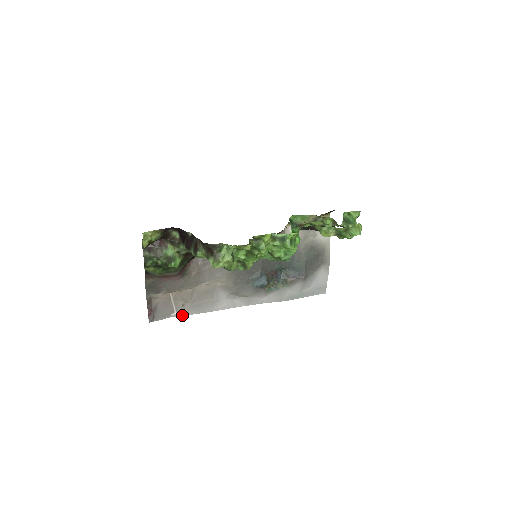
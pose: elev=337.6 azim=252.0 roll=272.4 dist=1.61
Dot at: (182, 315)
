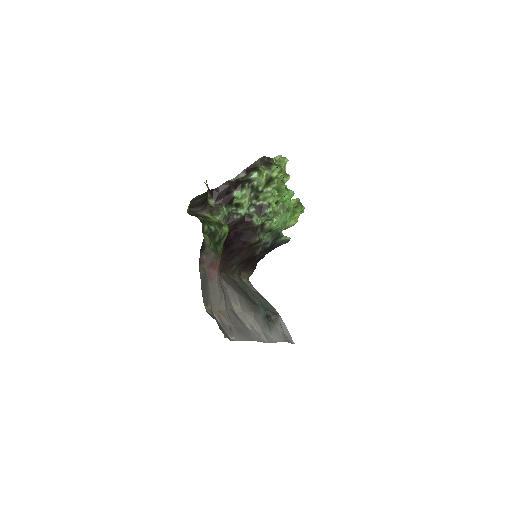
Dot at: occluded
